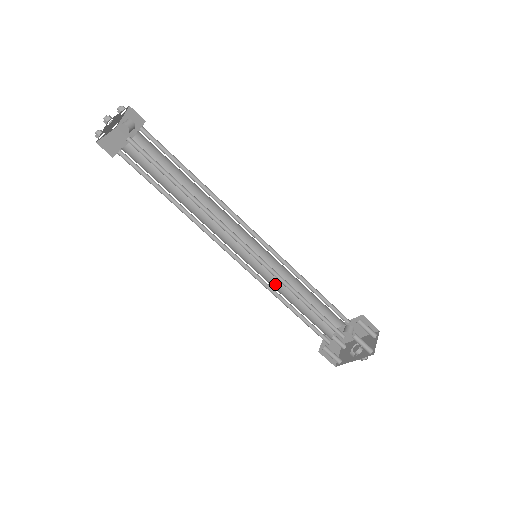
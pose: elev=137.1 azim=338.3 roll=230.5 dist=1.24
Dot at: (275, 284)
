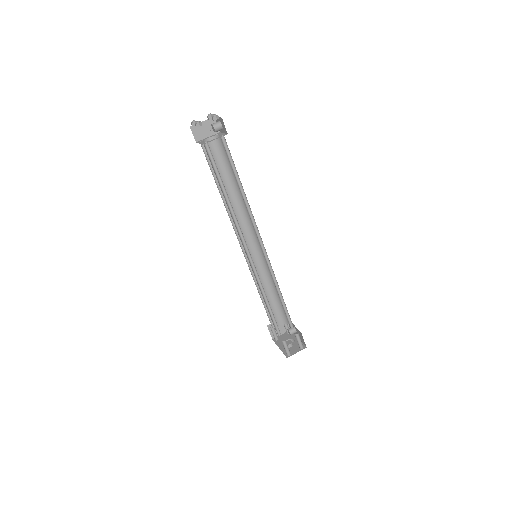
Dot at: (262, 276)
